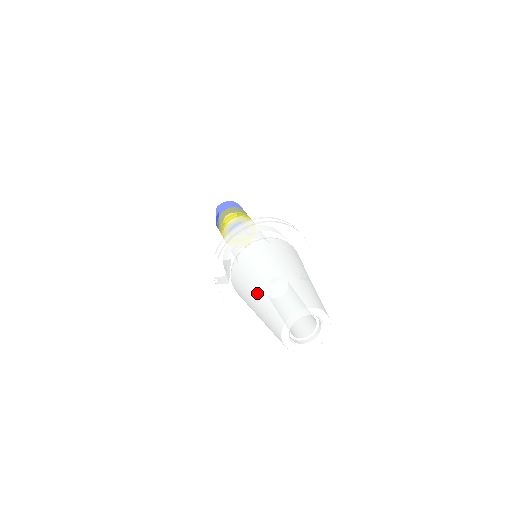
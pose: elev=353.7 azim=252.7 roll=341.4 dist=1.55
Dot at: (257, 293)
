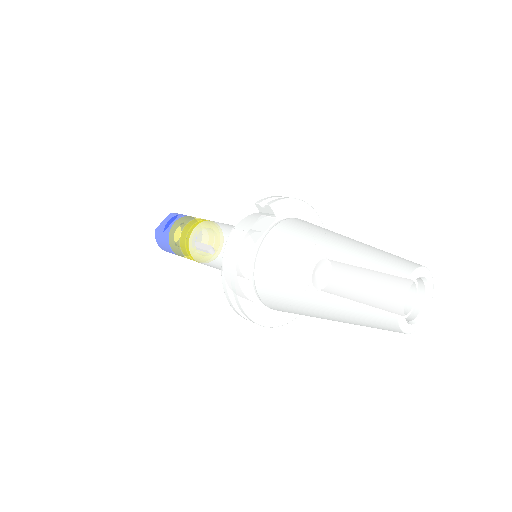
Dot at: (342, 245)
